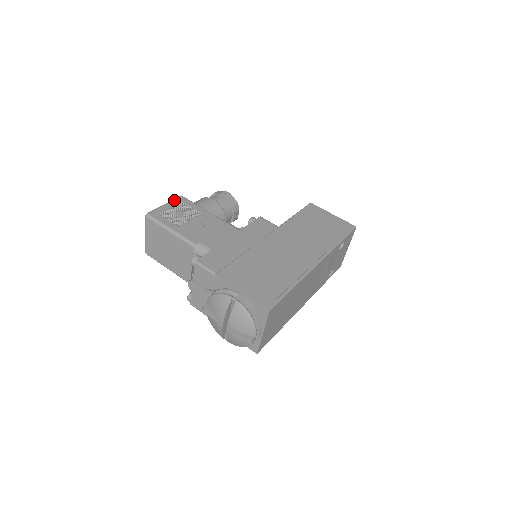
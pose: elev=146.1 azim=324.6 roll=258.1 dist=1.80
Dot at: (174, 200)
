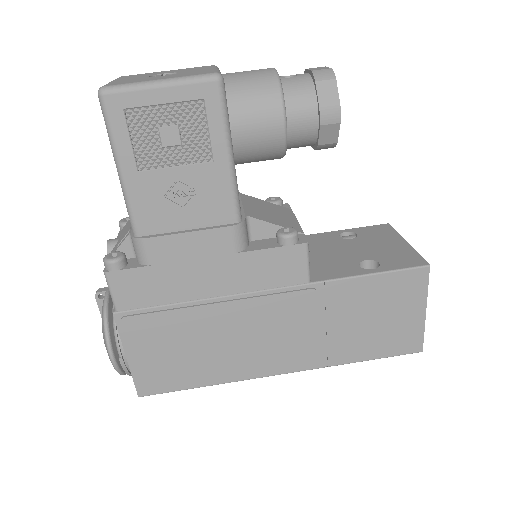
Dot at: (190, 85)
